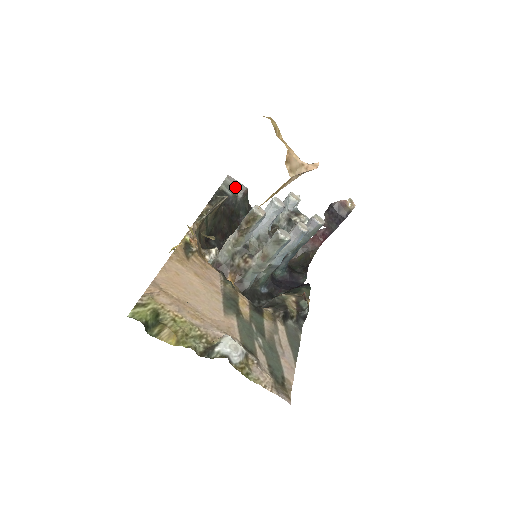
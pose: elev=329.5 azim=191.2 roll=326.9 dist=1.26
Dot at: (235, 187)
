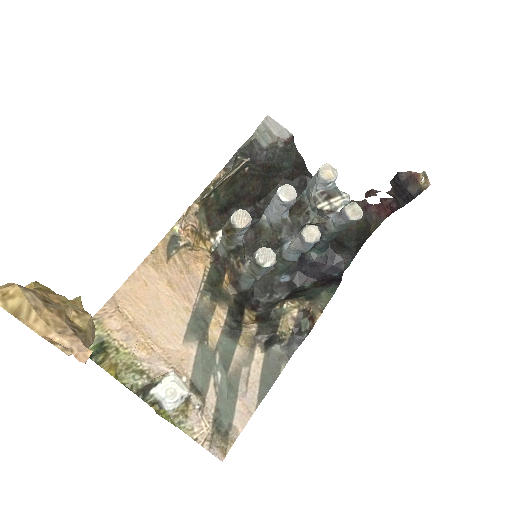
Dot at: (274, 134)
